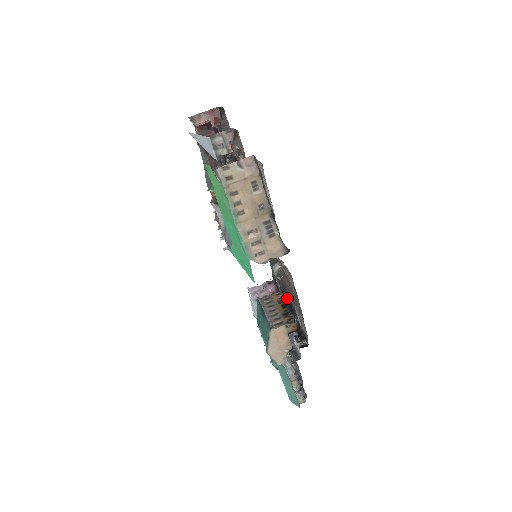
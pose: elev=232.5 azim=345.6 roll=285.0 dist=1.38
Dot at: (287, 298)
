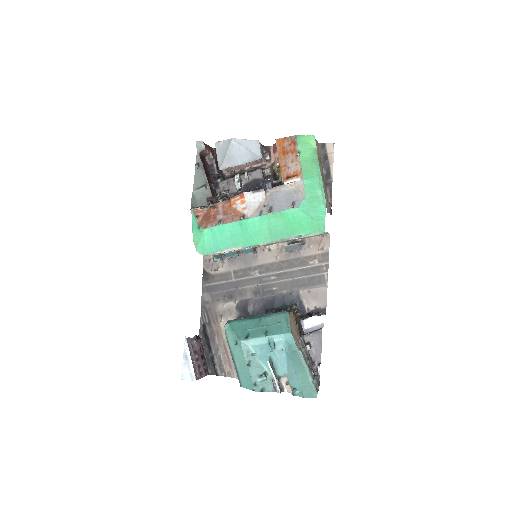
Dot at: (267, 307)
